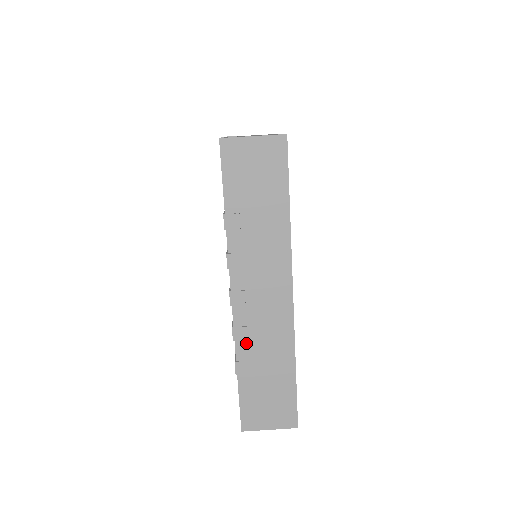
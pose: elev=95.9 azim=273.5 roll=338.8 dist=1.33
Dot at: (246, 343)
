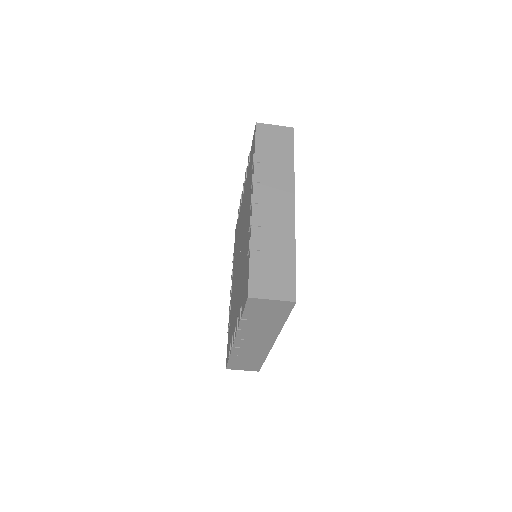
Dot at: (238, 351)
